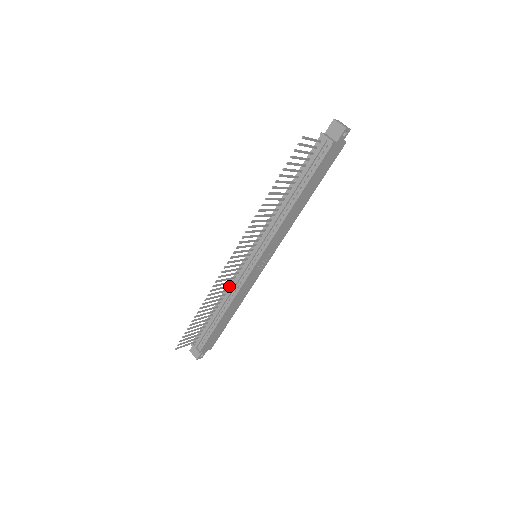
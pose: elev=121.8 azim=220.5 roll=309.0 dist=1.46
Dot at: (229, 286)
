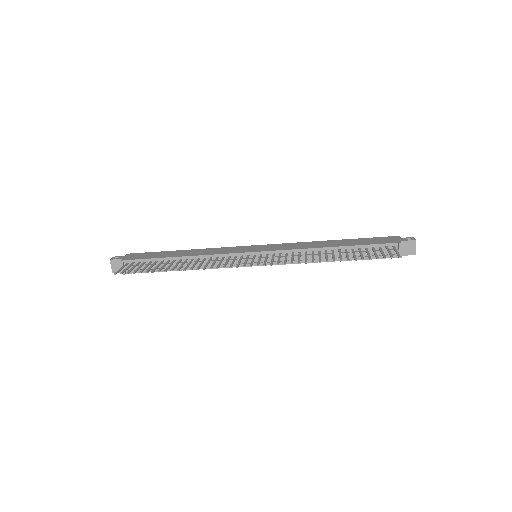
Dot at: (211, 259)
